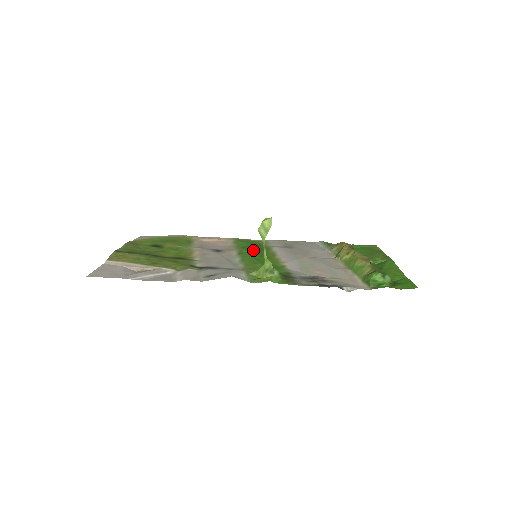
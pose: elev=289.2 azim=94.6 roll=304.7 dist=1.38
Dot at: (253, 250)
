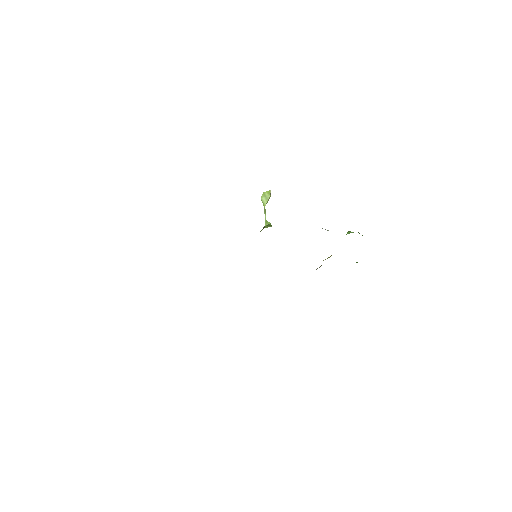
Dot at: occluded
